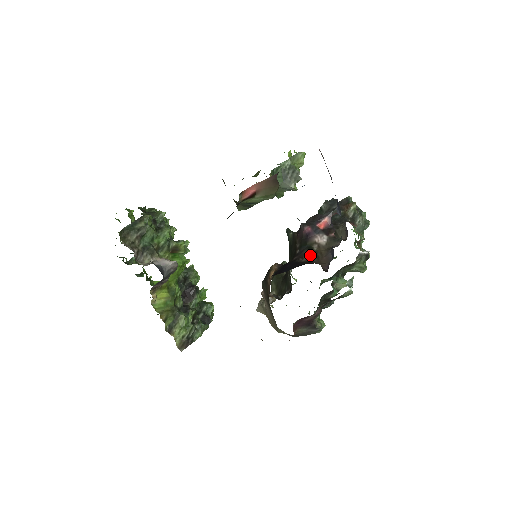
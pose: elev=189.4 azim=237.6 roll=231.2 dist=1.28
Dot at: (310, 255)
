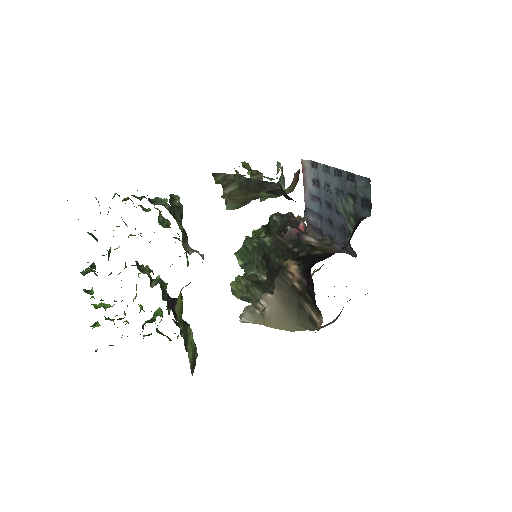
Dot at: (319, 249)
